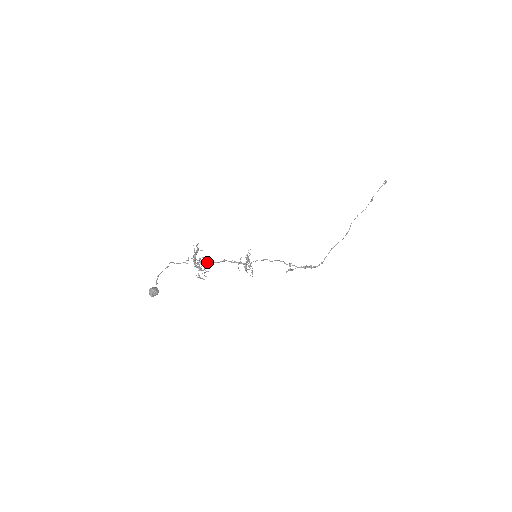
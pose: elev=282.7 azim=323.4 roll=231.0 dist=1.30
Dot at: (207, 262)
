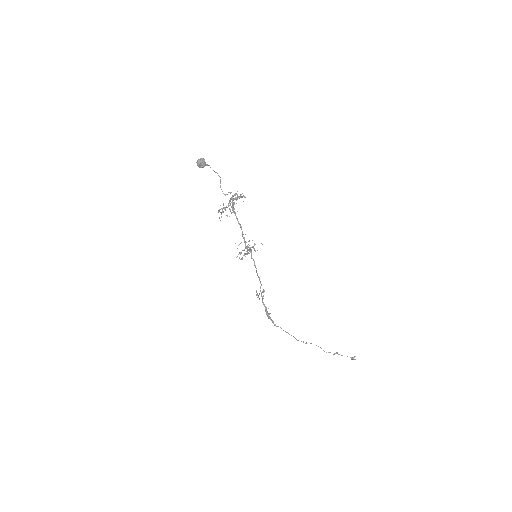
Dot at: occluded
